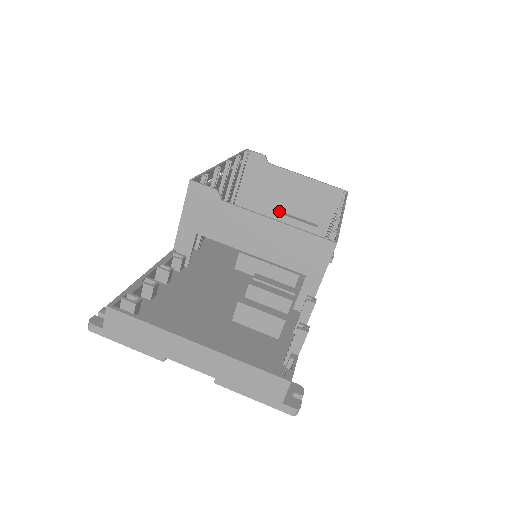
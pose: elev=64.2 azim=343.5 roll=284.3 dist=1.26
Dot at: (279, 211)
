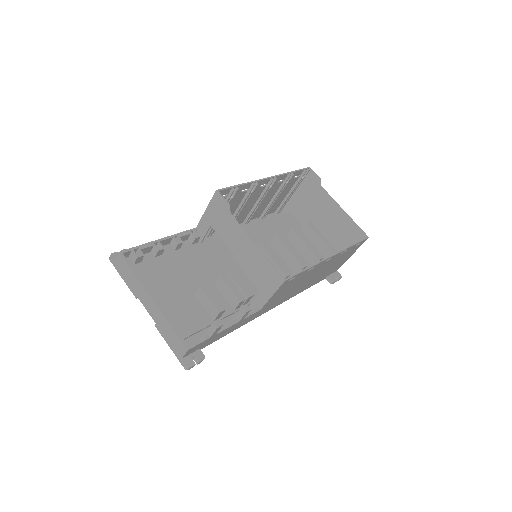
Dot at: (314, 225)
